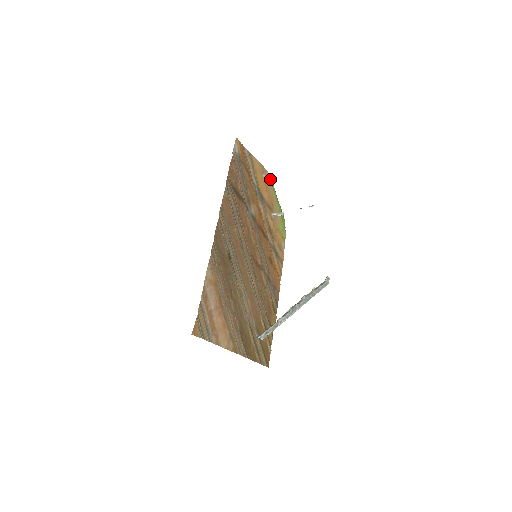
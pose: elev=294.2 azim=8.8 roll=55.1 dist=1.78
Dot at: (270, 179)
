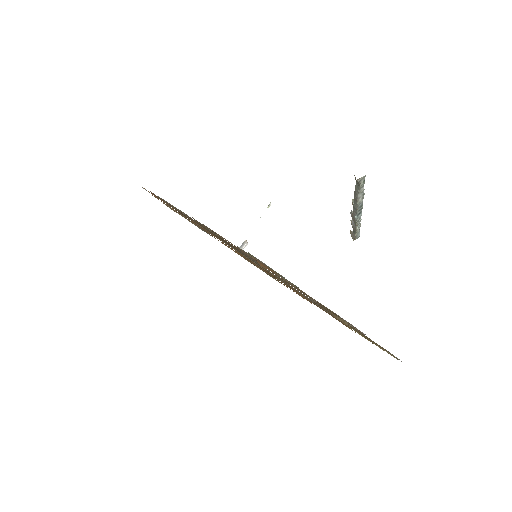
Dot at: occluded
